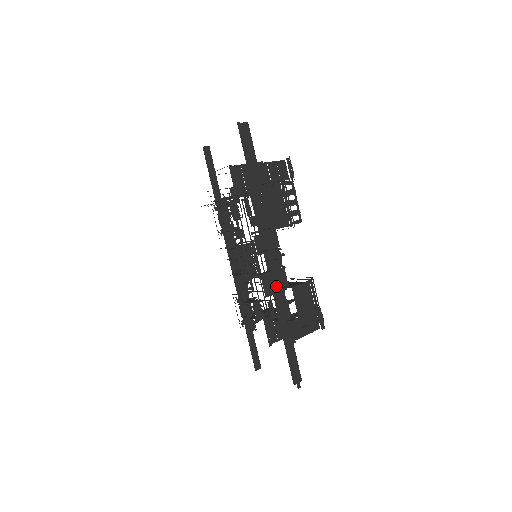
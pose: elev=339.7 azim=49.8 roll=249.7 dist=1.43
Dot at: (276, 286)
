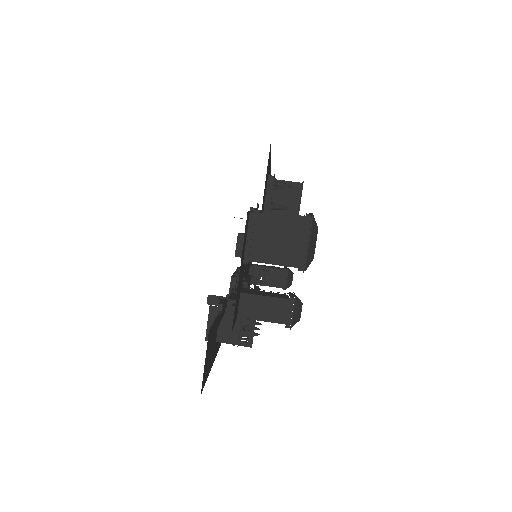
Dot at: occluded
